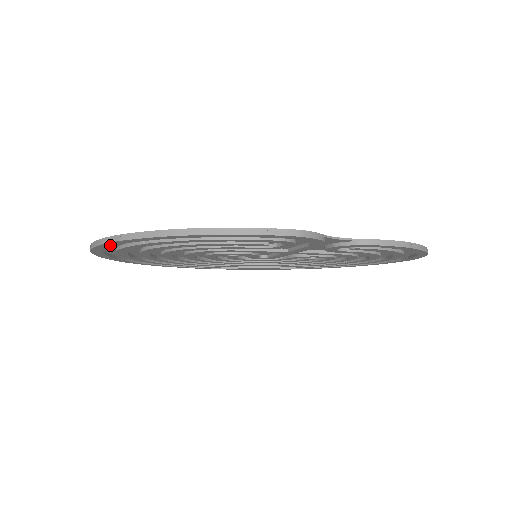
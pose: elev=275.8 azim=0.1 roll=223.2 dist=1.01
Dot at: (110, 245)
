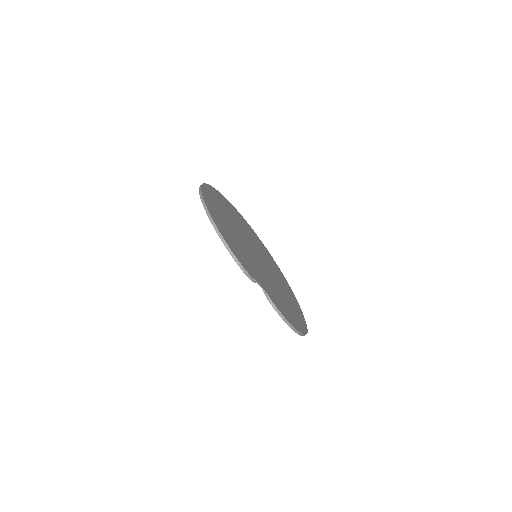
Dot at: occluded
